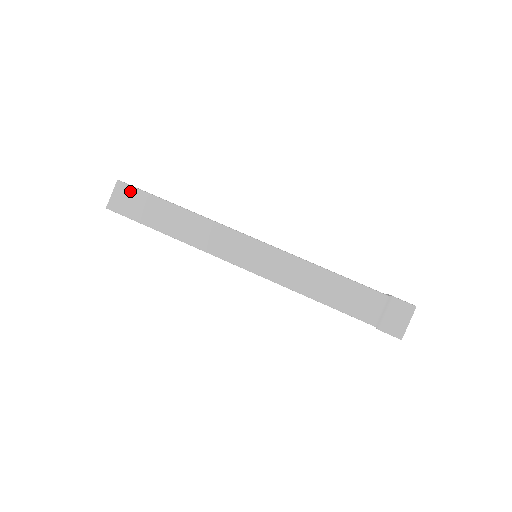
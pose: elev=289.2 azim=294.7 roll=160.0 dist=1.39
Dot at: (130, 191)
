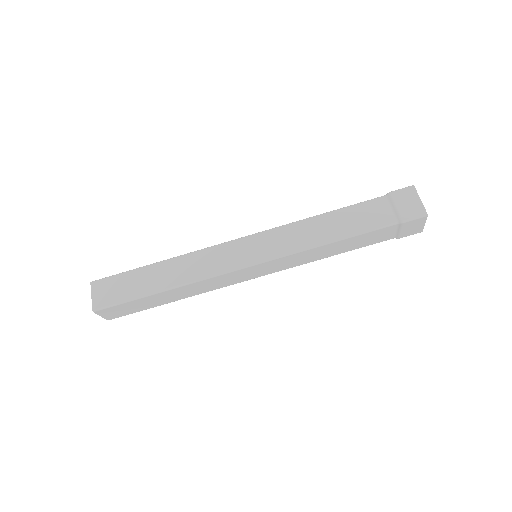
Dot at: (107, 282)
